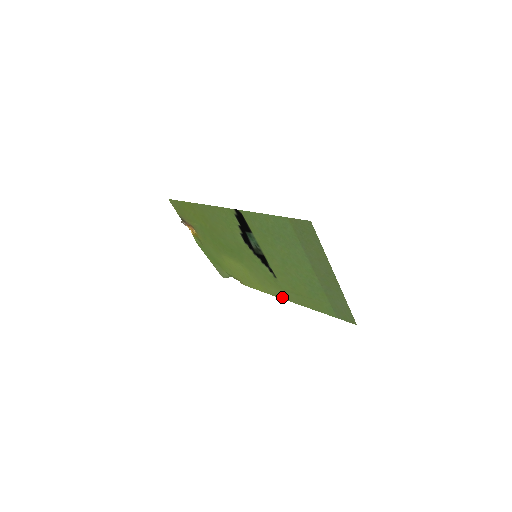
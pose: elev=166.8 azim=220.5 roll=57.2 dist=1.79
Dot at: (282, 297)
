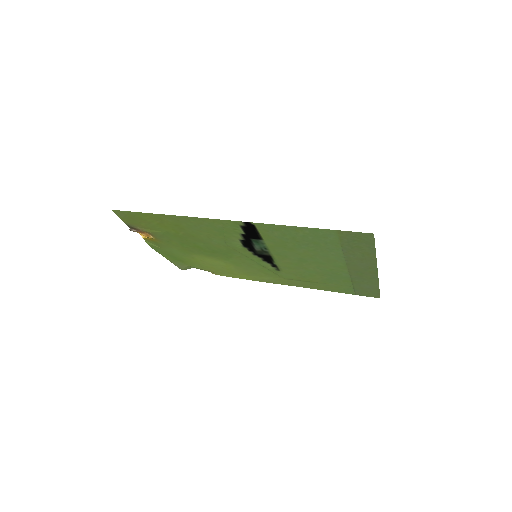
Dot at: (278, 283)
